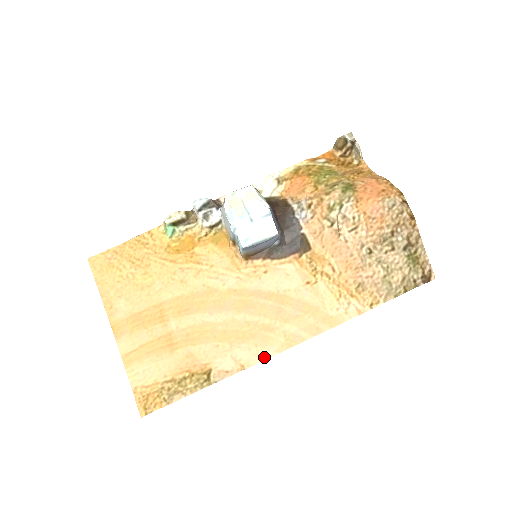
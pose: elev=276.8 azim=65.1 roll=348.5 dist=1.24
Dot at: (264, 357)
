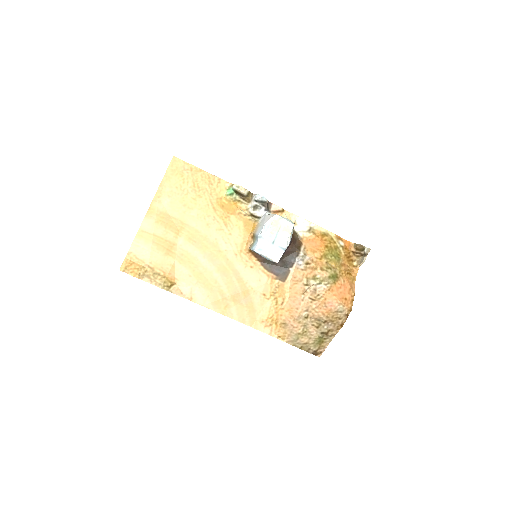
Dot at: (206, 305)
